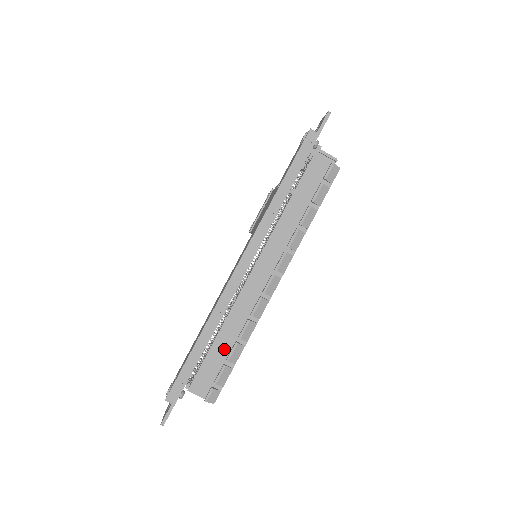
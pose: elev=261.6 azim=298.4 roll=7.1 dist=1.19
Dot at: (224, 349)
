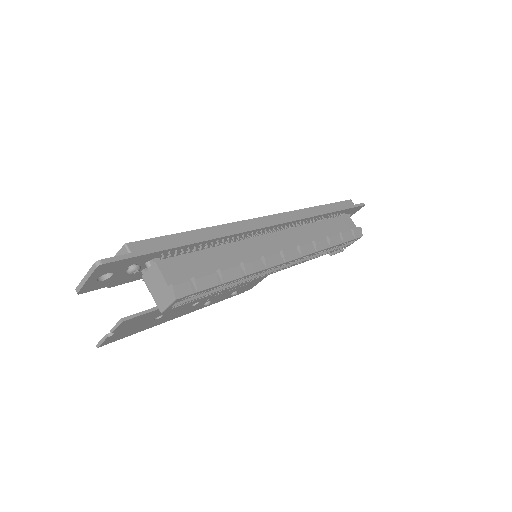
Dot at: (220, 261)
